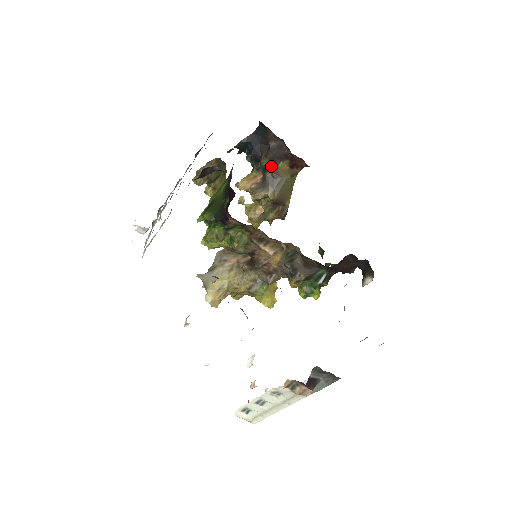
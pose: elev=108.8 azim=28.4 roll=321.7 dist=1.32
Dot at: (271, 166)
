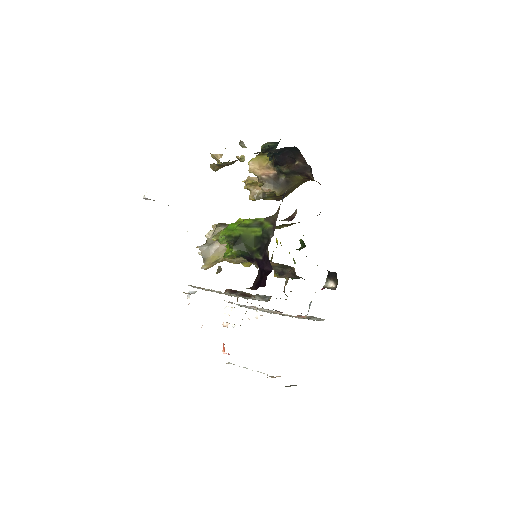
Dot at: (289, 175)
